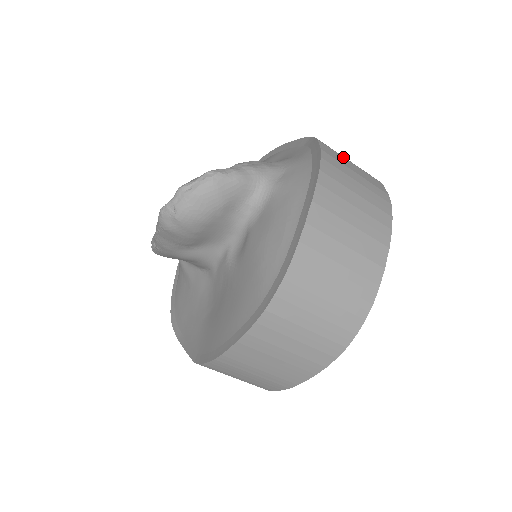
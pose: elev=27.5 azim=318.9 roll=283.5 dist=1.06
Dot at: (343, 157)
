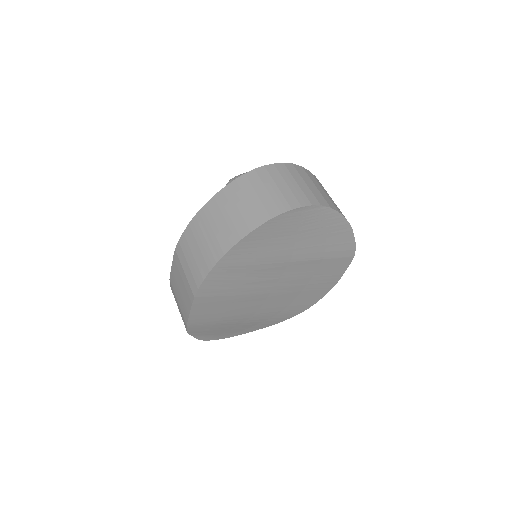
Dot at: occluded
